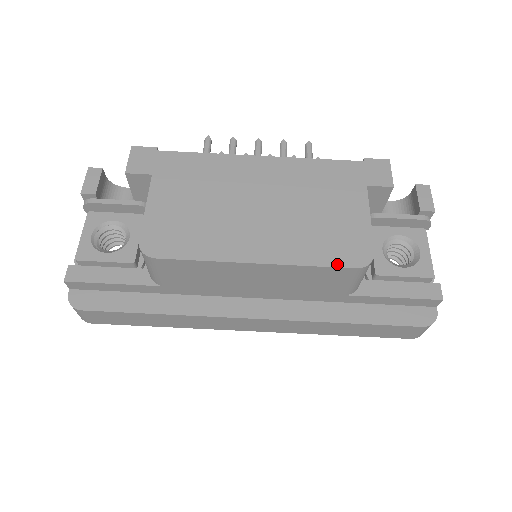
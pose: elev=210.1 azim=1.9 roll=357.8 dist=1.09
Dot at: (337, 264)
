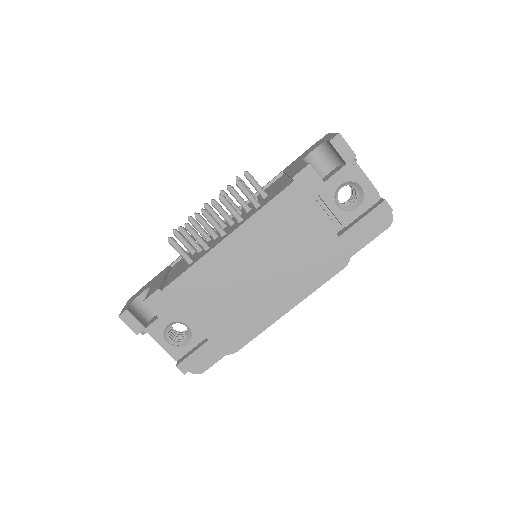
Dot at: (333, 274)
